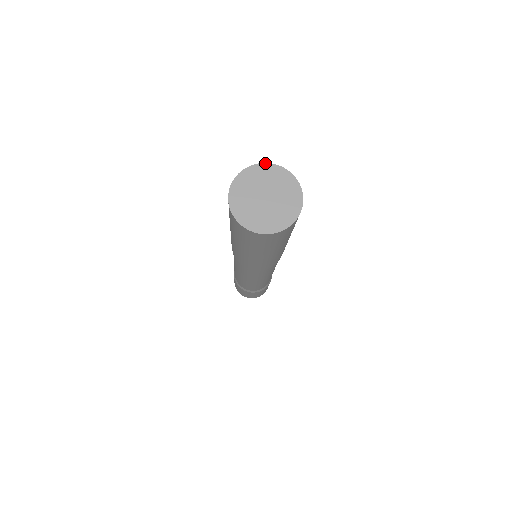
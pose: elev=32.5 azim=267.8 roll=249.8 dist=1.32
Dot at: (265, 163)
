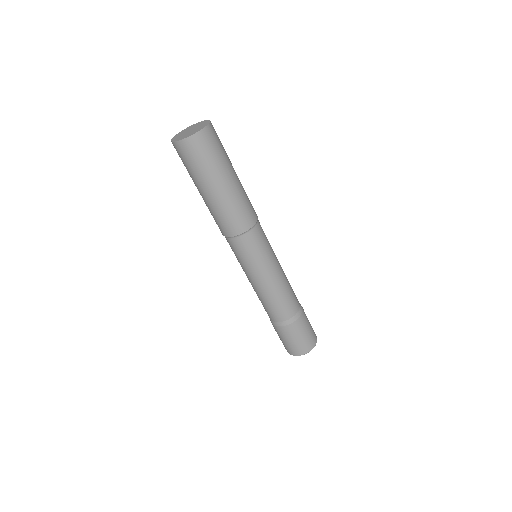
Dot at: (197, 123)
